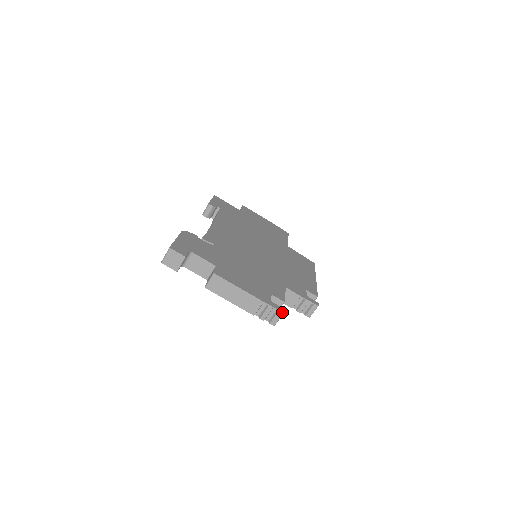
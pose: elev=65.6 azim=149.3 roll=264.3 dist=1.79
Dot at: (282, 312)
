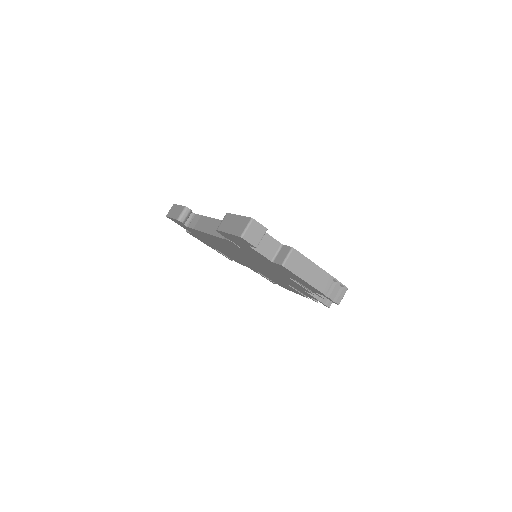
Dot at: (347, 288)
